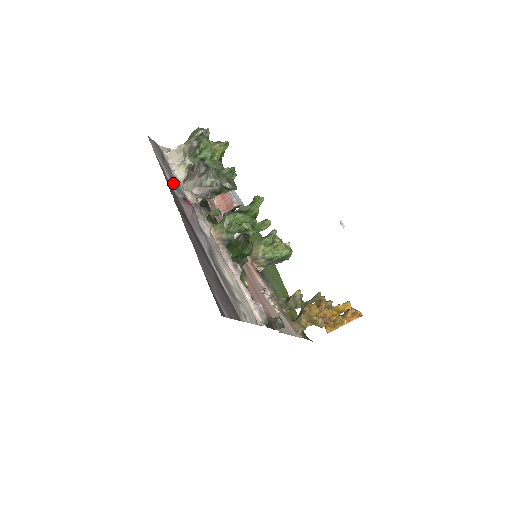
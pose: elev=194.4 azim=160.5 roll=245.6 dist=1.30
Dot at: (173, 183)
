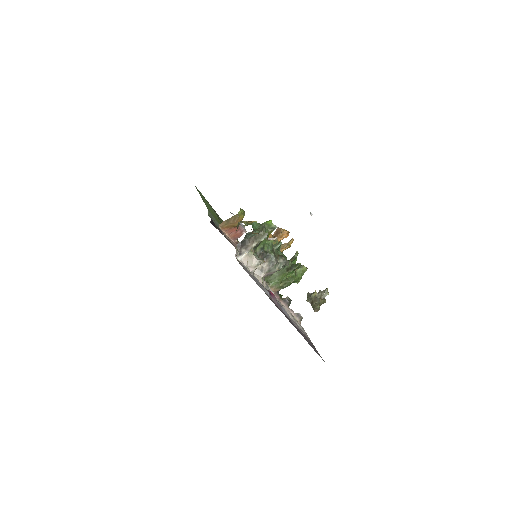
Dot at: (262, 288)
